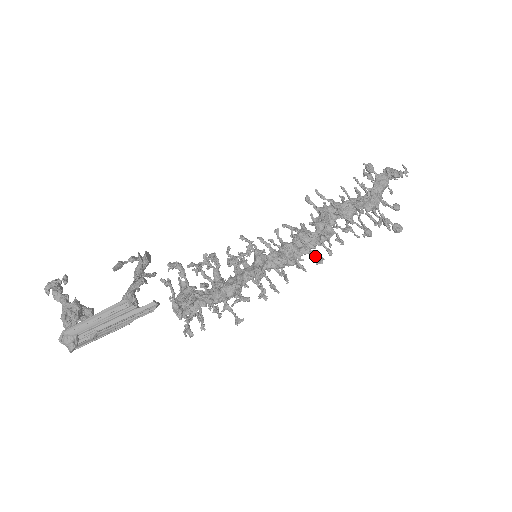
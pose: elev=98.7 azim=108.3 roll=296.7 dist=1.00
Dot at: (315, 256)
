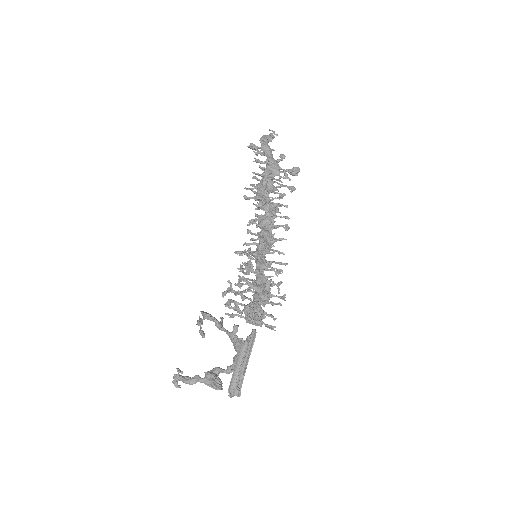
Dot at: occluded
